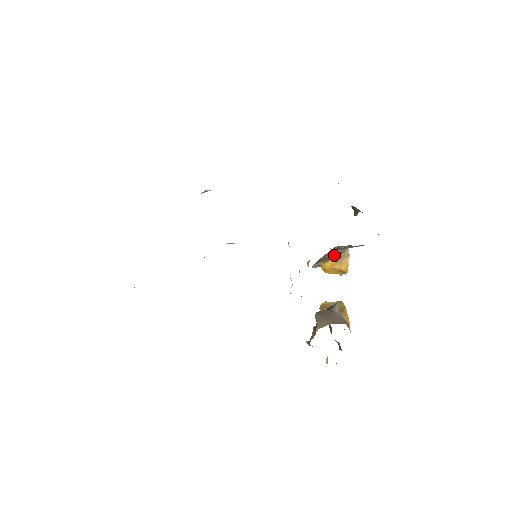
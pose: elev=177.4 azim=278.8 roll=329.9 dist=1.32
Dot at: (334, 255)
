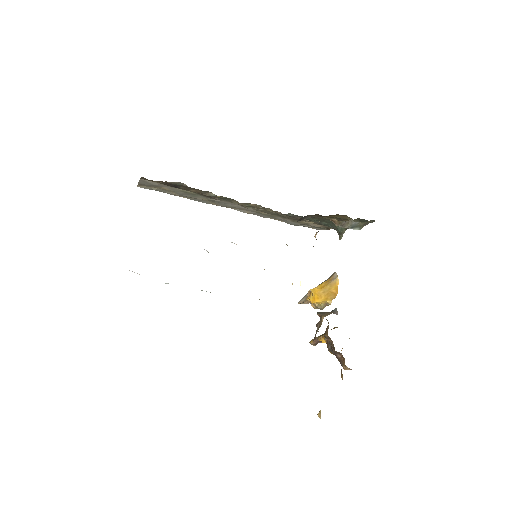
Dot at: occluded
